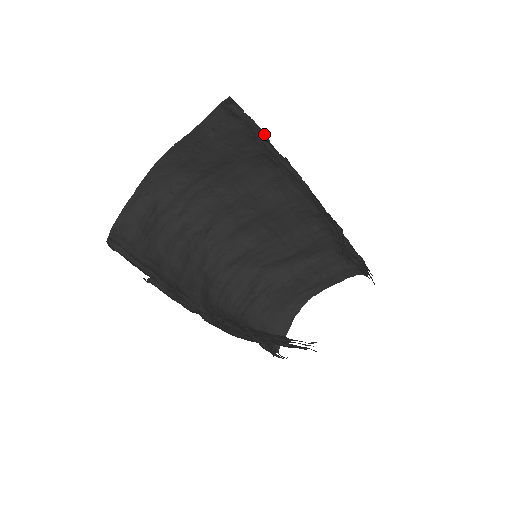
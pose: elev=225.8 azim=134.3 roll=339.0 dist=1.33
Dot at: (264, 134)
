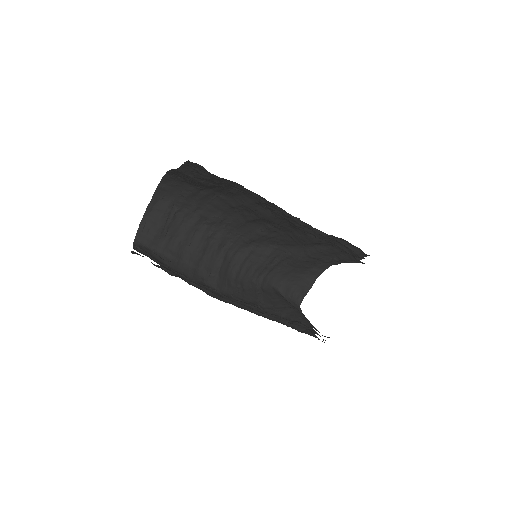
Dot at: occluded
